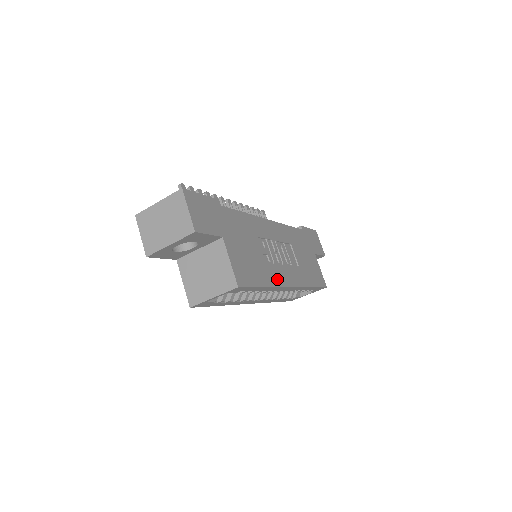
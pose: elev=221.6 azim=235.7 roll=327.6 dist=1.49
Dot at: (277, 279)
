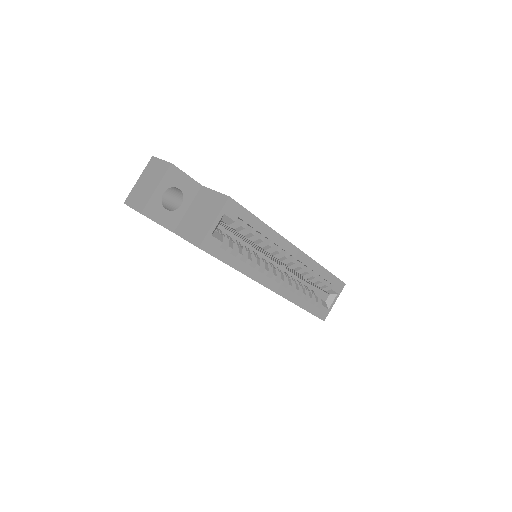
Dot at: occluded
